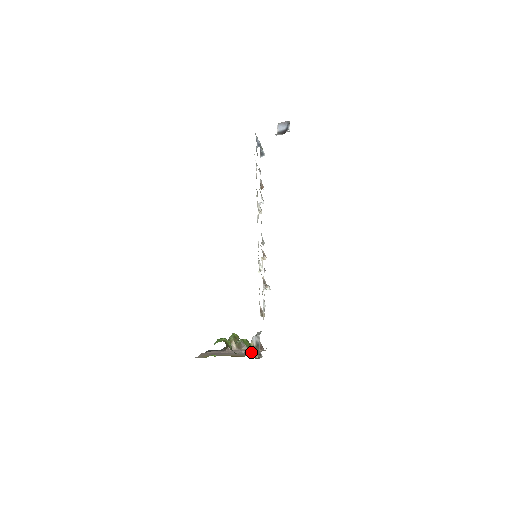
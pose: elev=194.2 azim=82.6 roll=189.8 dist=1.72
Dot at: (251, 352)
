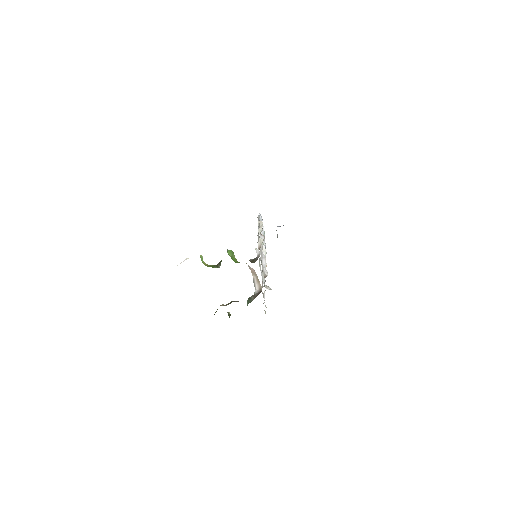
Dot at: occluded
